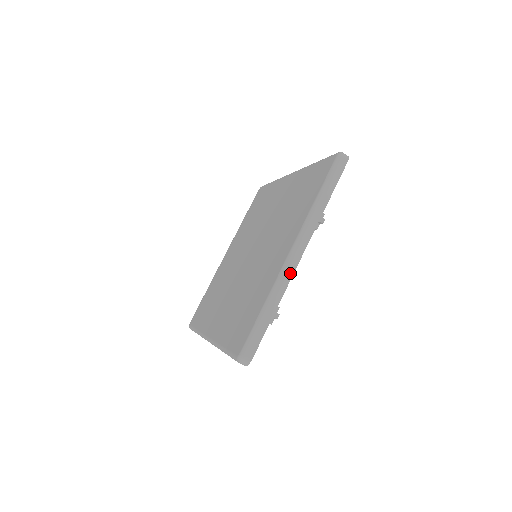
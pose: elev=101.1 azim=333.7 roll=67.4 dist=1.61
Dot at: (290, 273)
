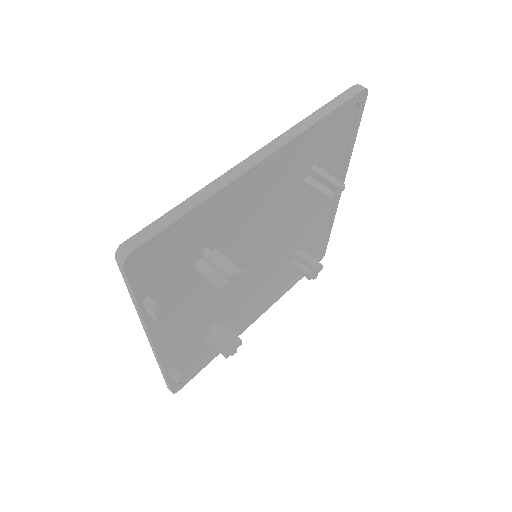
Dot at: (241, 170)
